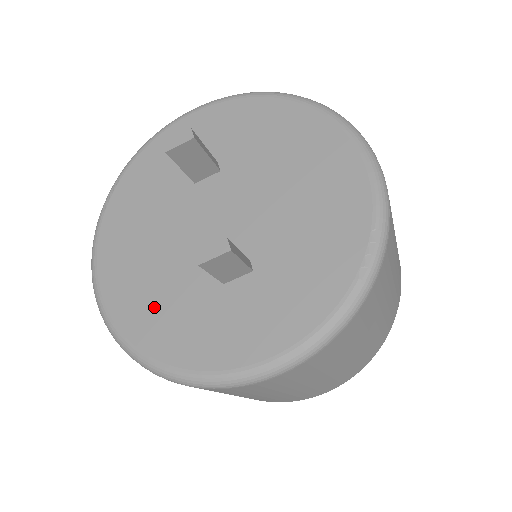
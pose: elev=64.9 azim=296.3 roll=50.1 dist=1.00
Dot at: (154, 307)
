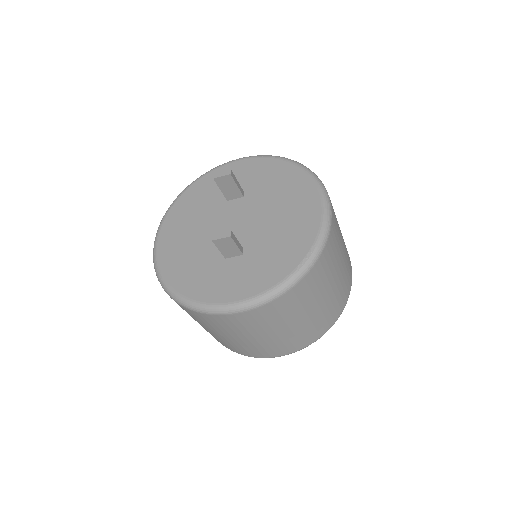
Dot at: (184, 264)
